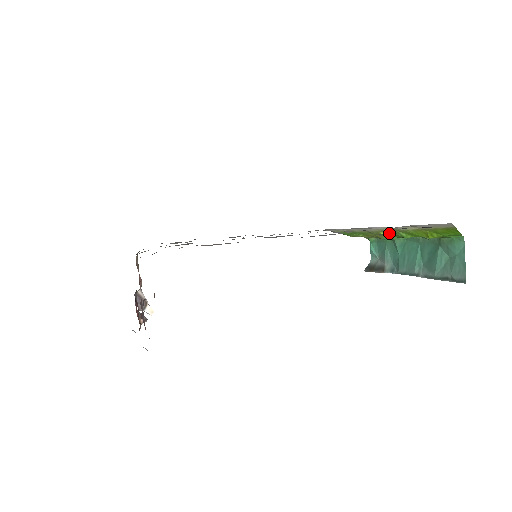
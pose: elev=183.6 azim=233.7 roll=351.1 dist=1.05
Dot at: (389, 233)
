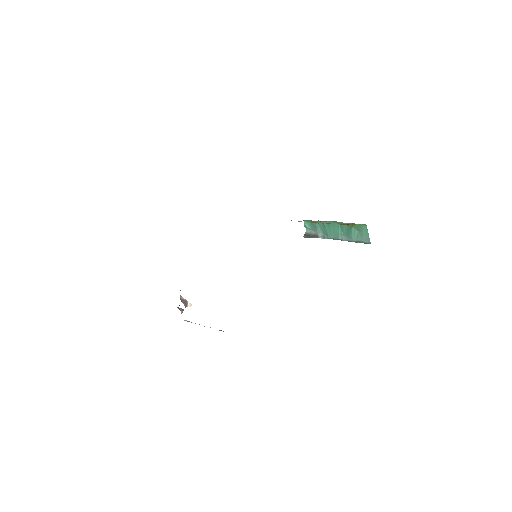
Dot at: occluded
